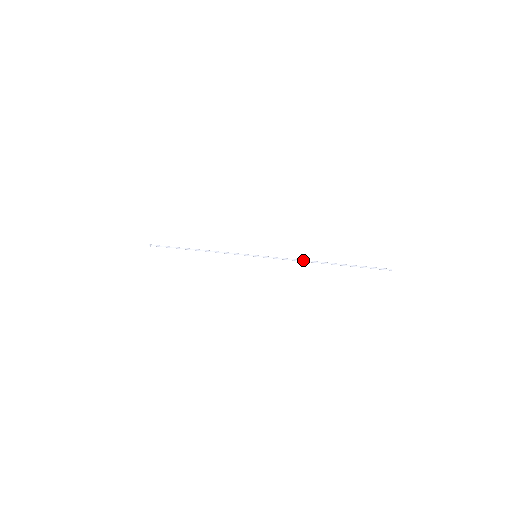
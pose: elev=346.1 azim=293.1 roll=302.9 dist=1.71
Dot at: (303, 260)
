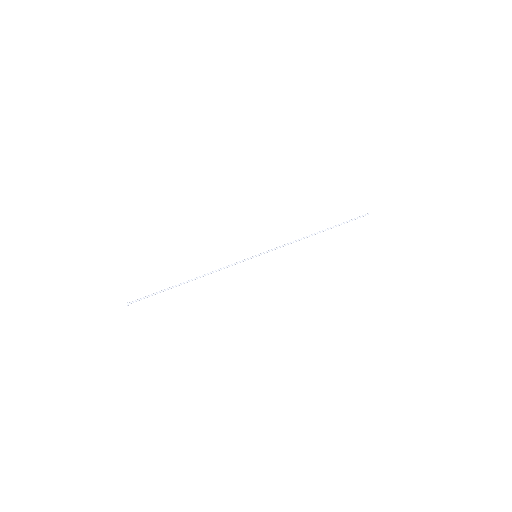
Dot at: (301, 239)
